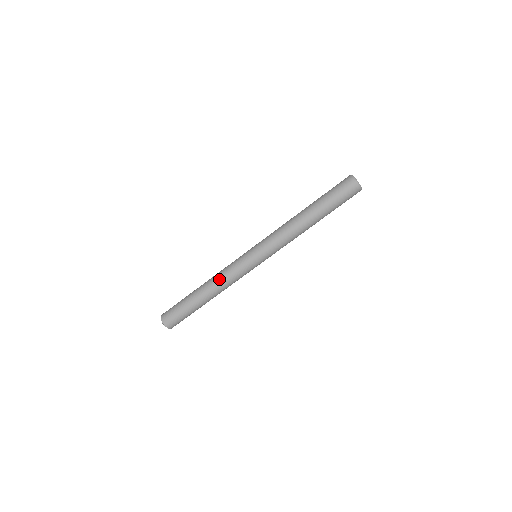
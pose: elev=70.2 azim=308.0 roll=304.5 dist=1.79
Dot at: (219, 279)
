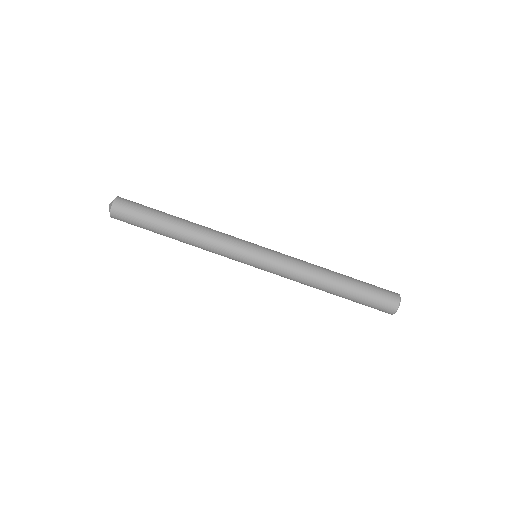
Dot at: (210, 228)
